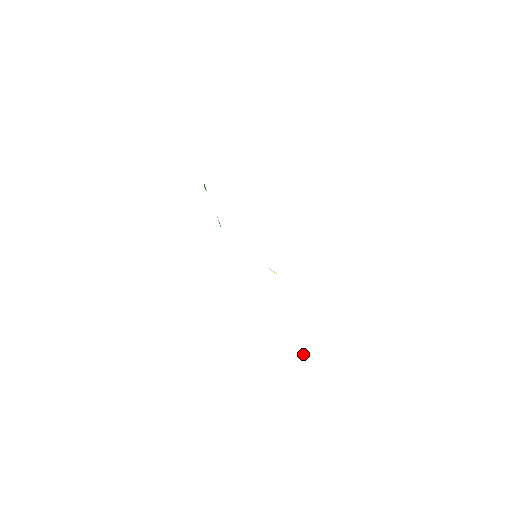
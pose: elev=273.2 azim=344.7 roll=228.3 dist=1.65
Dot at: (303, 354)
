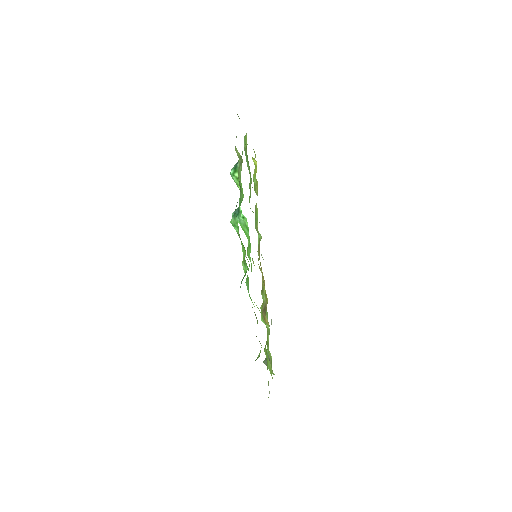
Dot at: (265, 362)
